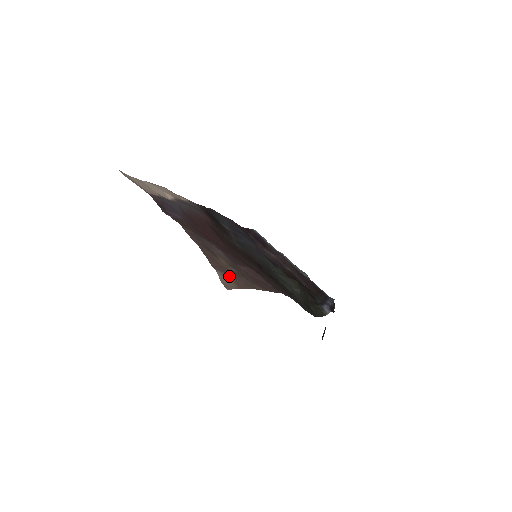
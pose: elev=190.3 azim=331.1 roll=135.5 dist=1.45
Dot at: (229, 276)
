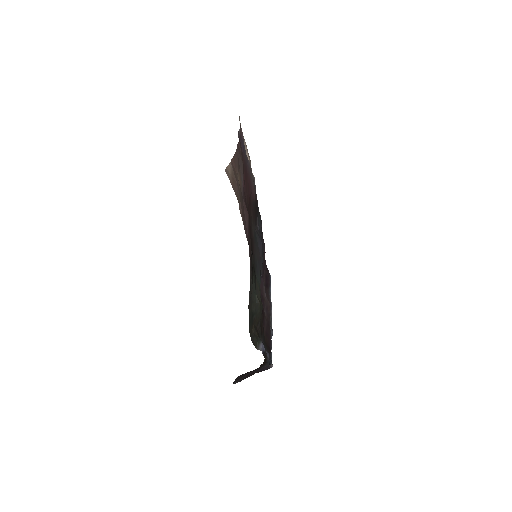
Dot at: (234, 176)
